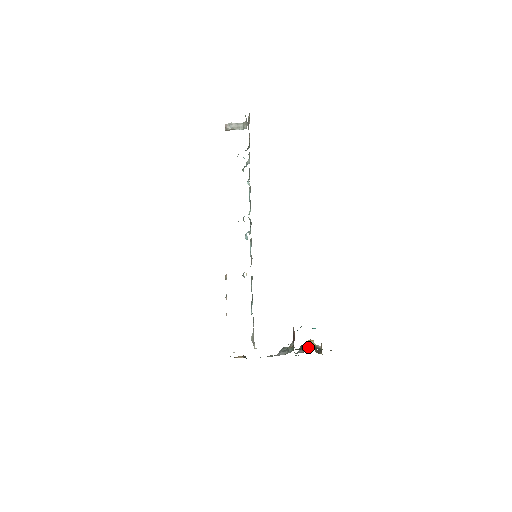
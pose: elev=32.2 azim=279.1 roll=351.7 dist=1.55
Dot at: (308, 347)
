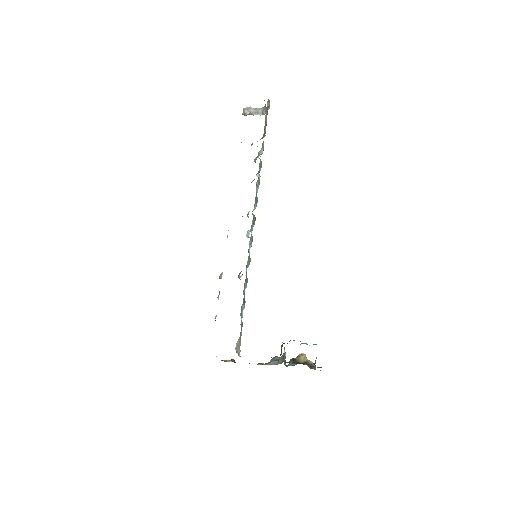
Dot at: (299, 361)
